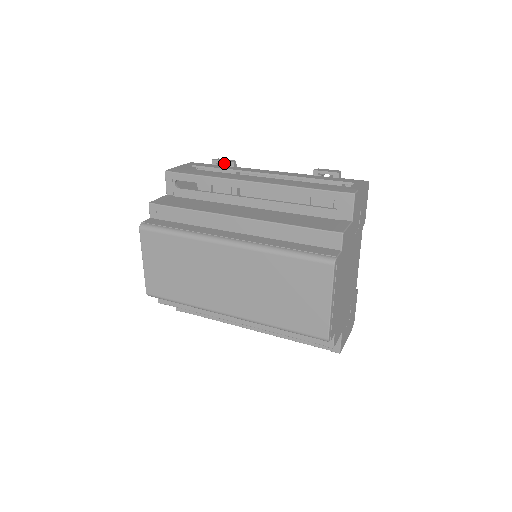
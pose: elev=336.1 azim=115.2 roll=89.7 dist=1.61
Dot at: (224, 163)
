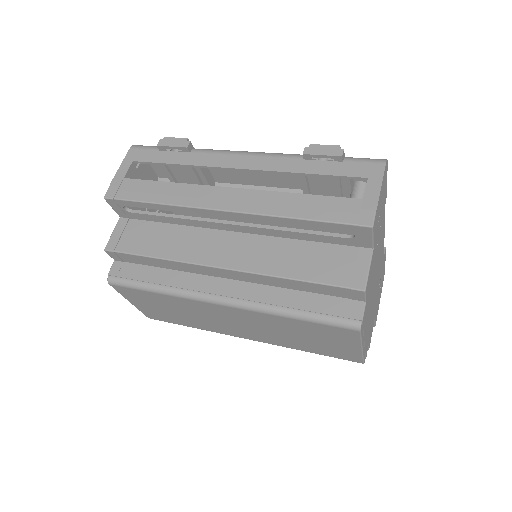
Dot at: occluded
